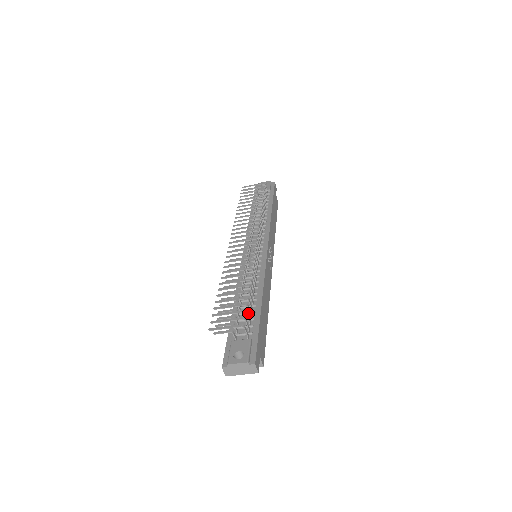
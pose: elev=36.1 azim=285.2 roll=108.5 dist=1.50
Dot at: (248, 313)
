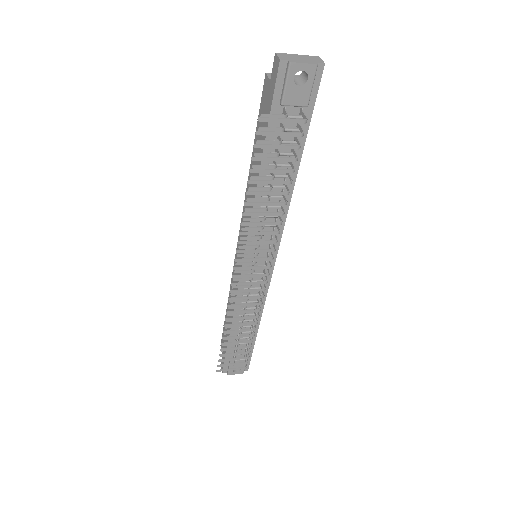
Dot at: (246, 339)
